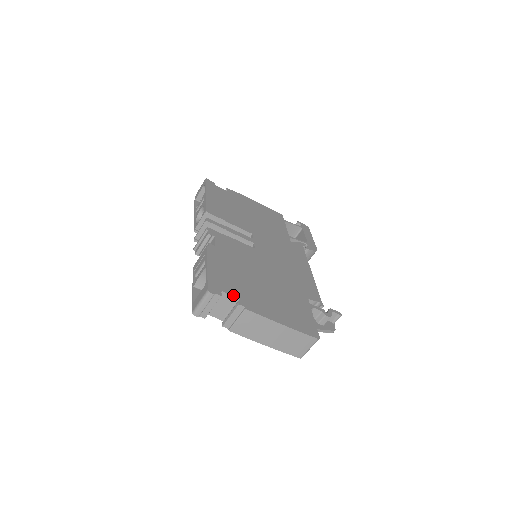
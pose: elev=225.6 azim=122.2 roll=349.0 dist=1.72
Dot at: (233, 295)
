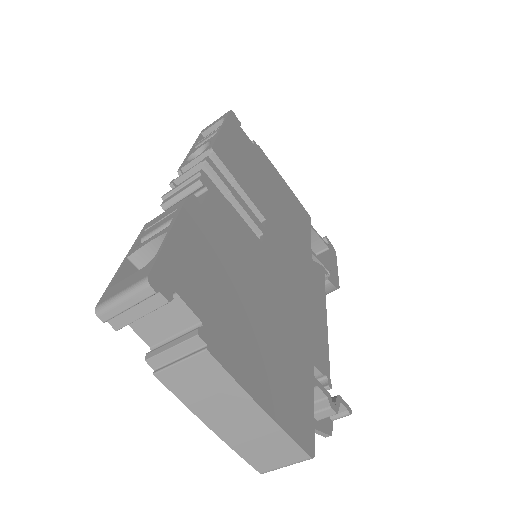
Dot at: (194, 310)
